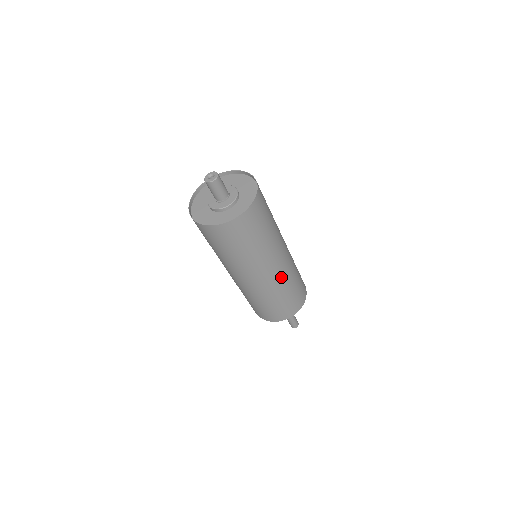
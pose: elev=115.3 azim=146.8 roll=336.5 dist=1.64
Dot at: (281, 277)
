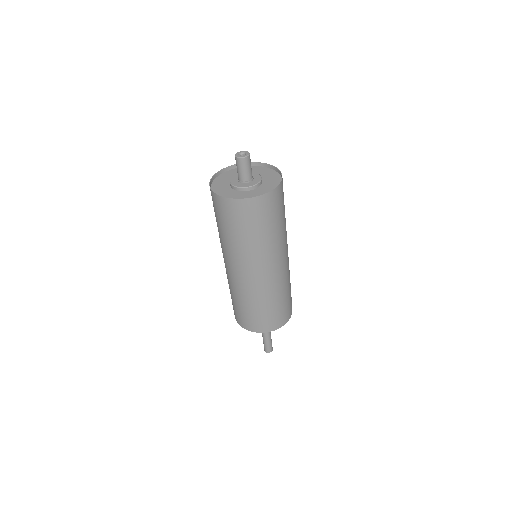
Dot at: (270, 284)
